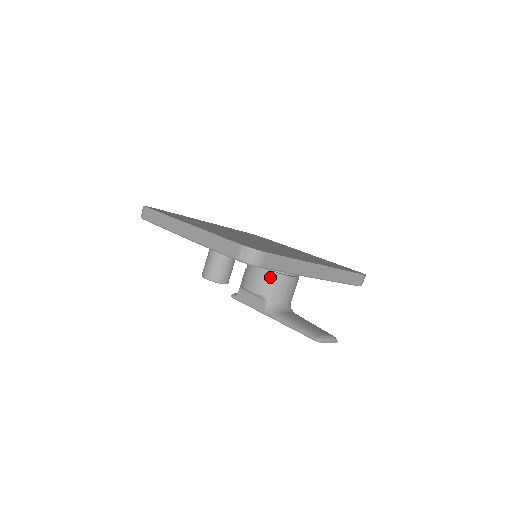
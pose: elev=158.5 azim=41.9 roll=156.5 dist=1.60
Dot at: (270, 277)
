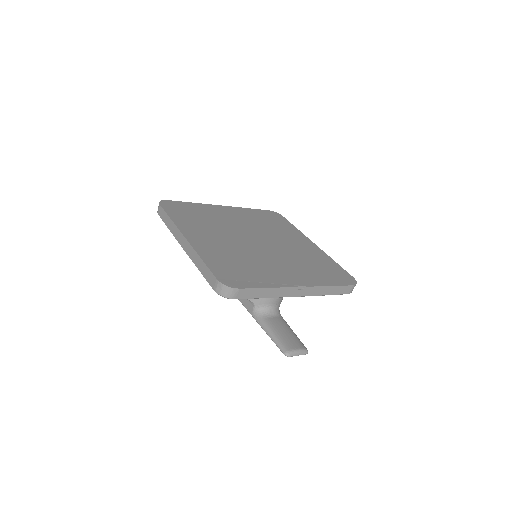
Dot at: occluded
